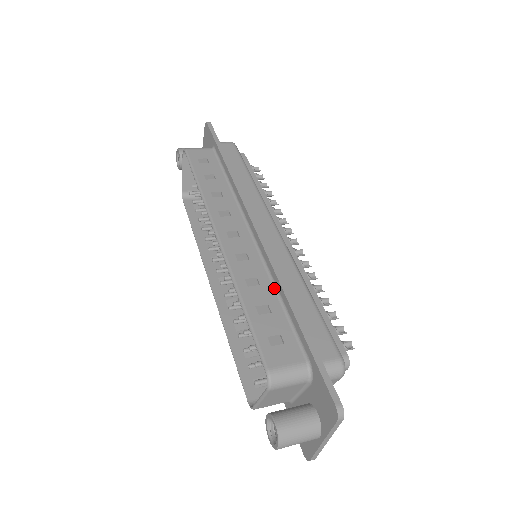
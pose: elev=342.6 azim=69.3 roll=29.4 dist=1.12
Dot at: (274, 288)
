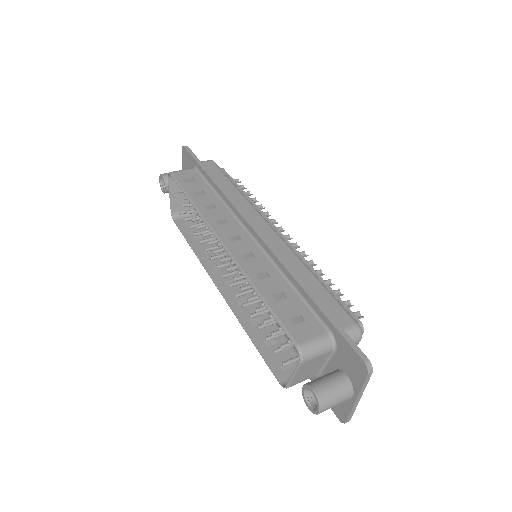
Dot at: (283, 277)
